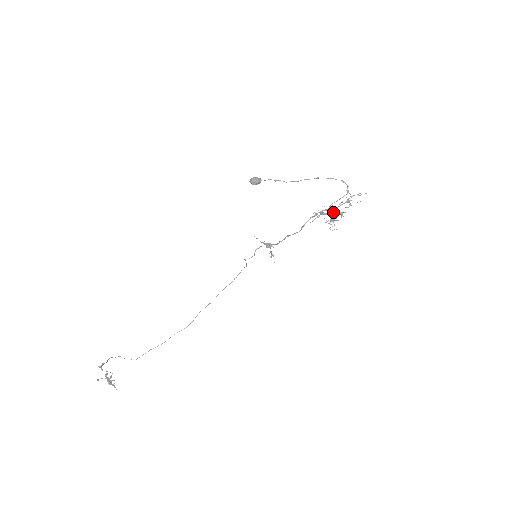
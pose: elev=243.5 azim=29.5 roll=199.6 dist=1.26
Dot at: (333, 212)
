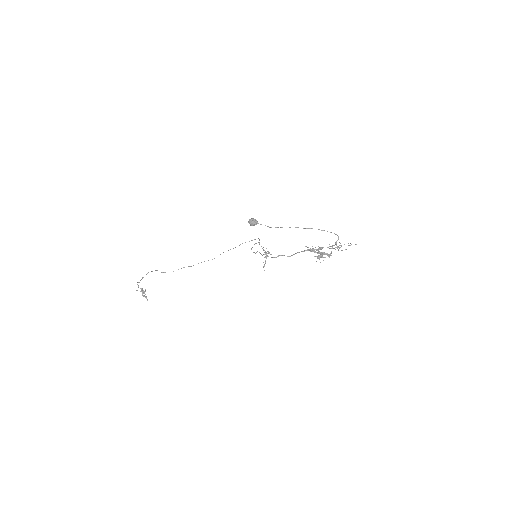
Dot at: (321, 253)
